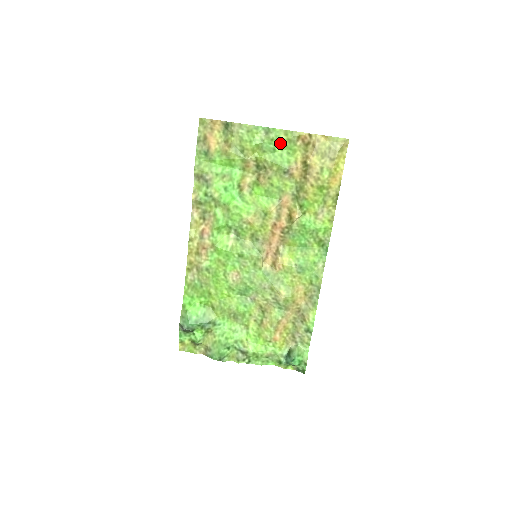
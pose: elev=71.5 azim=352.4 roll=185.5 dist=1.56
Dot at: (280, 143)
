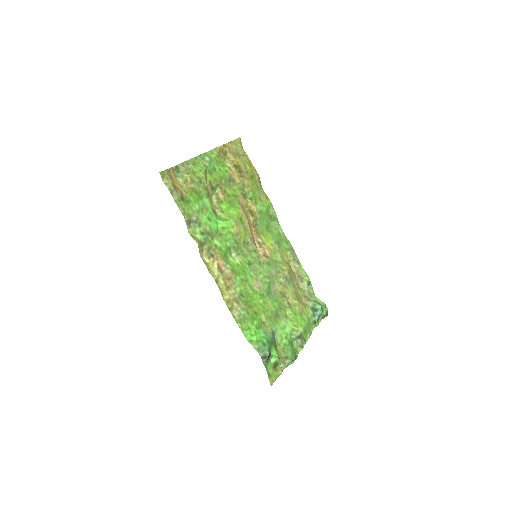
Dot at: (214, 161)
